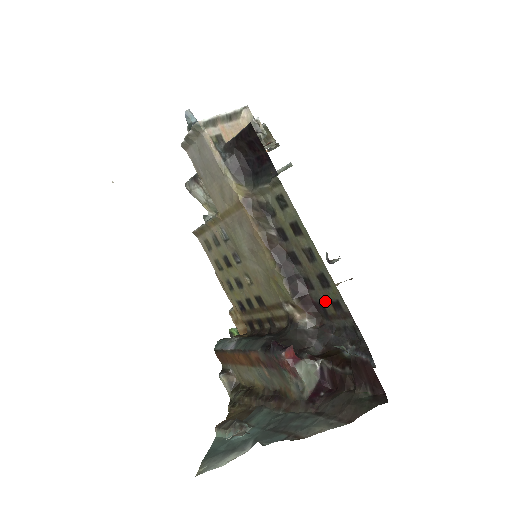
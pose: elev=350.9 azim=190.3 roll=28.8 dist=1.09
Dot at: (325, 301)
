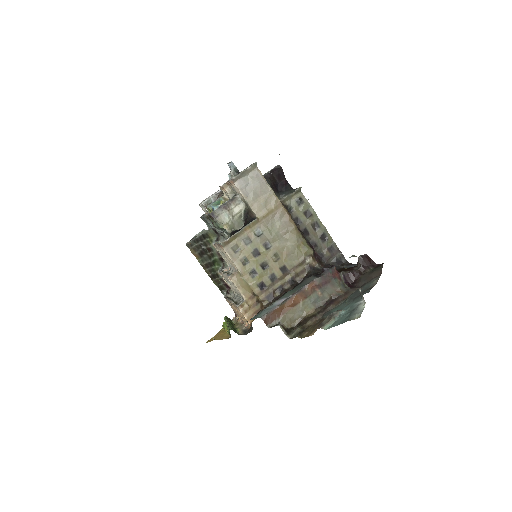
Dot at: (323, 251)
